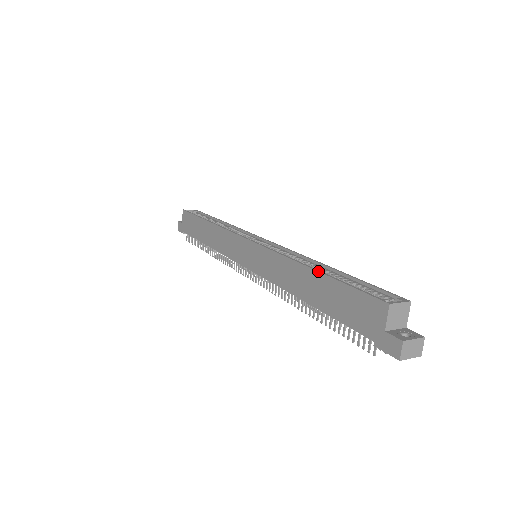
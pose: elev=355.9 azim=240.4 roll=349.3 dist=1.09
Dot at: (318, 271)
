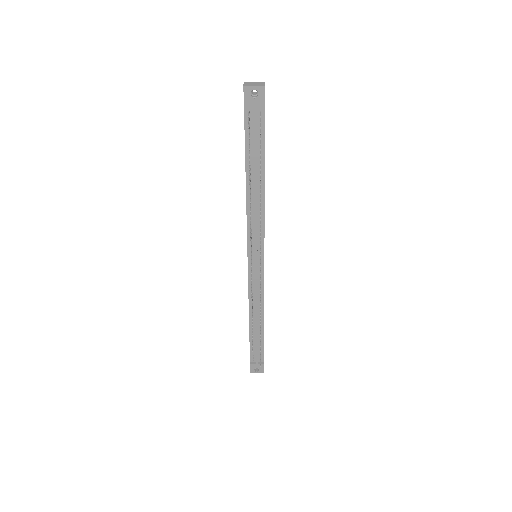
Dot at: occluded
